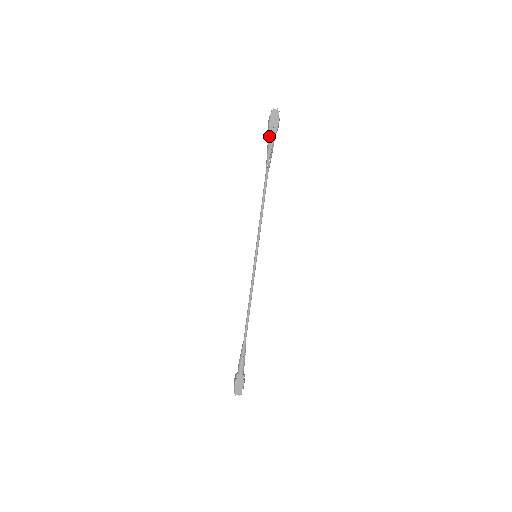
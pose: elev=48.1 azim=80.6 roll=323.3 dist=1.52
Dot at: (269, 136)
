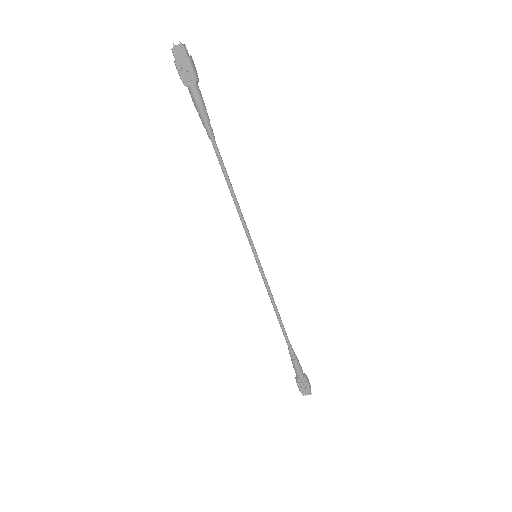
Dot at: occluded
